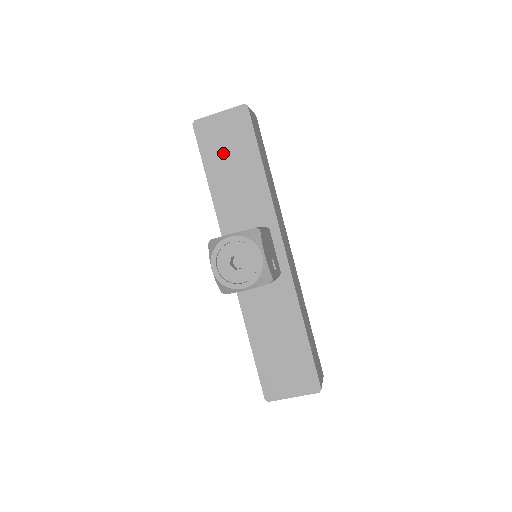
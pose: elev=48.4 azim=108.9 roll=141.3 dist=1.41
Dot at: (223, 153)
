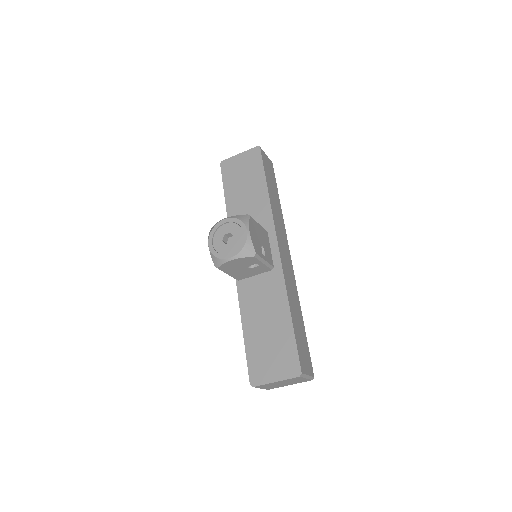
Dot at: (239, 180)
